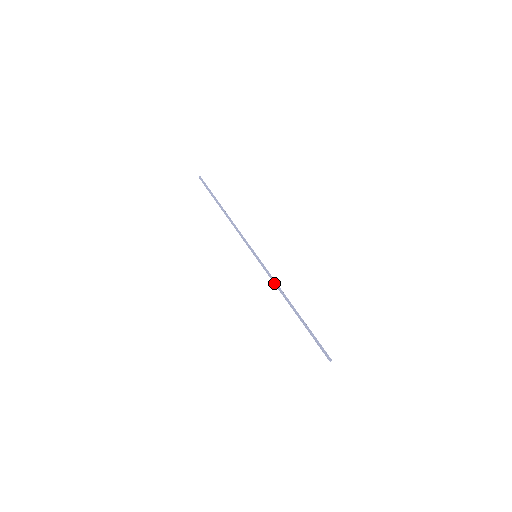
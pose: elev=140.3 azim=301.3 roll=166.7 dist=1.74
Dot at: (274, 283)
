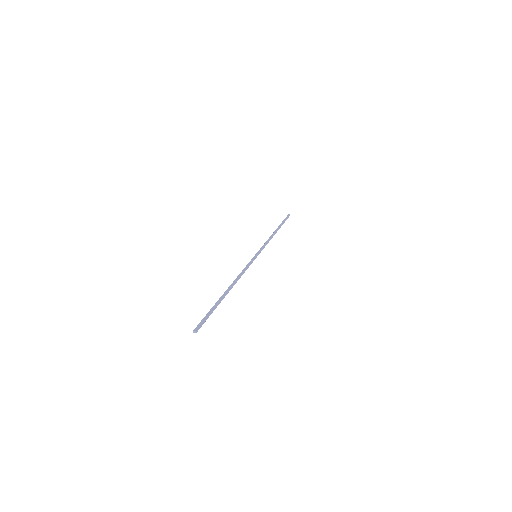
Dot at: (241, 273)
